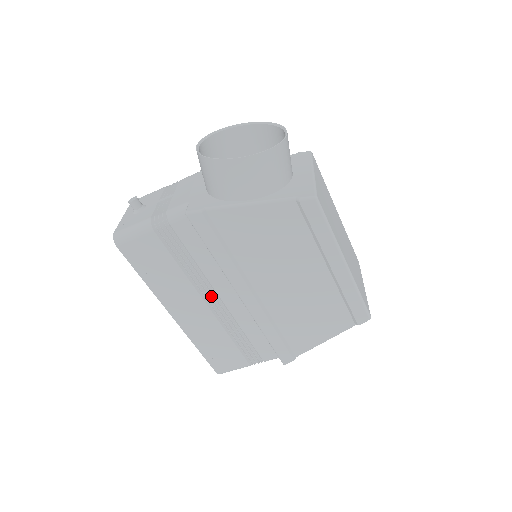
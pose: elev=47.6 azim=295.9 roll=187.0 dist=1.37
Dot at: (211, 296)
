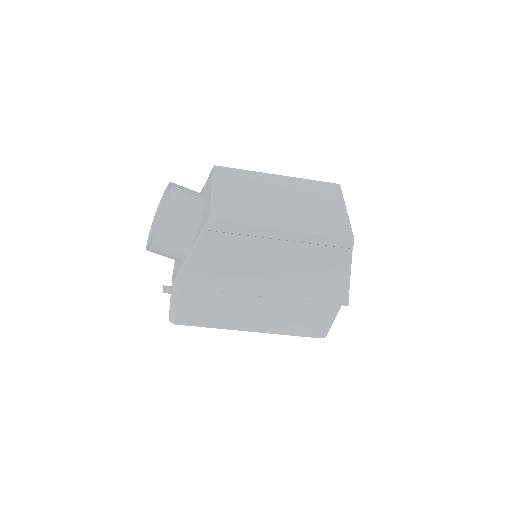
Dot at: (251, 306)
